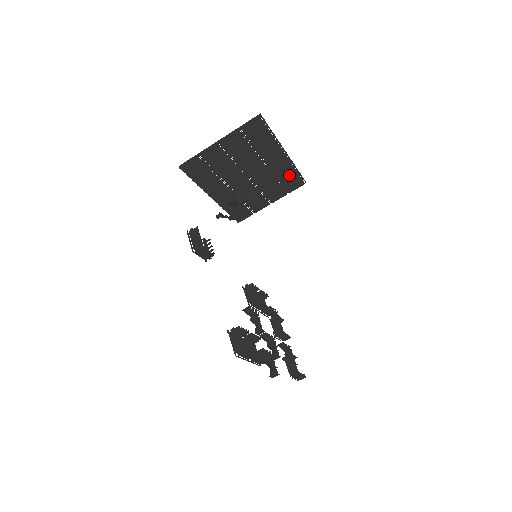
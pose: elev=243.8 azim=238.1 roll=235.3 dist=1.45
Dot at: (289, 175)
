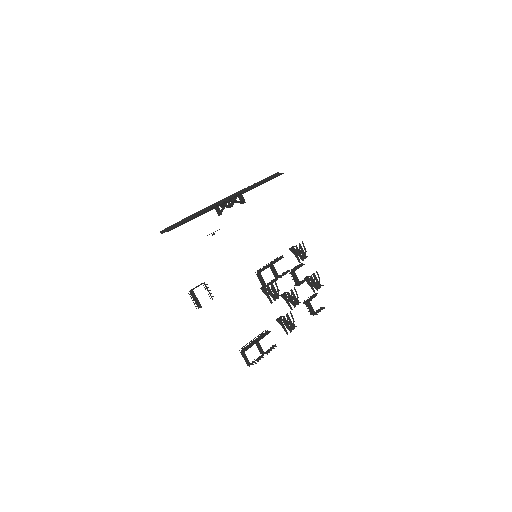
Dot at: occluded
